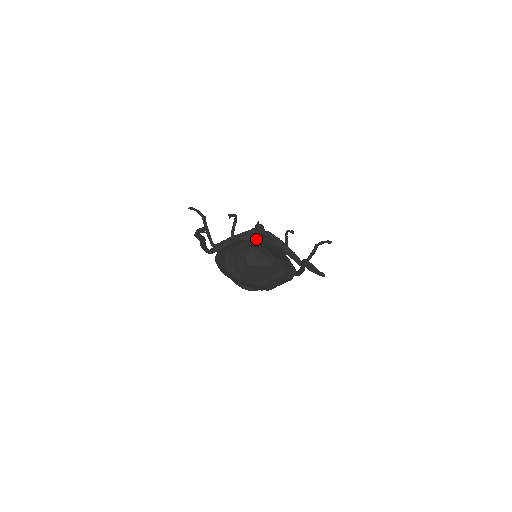
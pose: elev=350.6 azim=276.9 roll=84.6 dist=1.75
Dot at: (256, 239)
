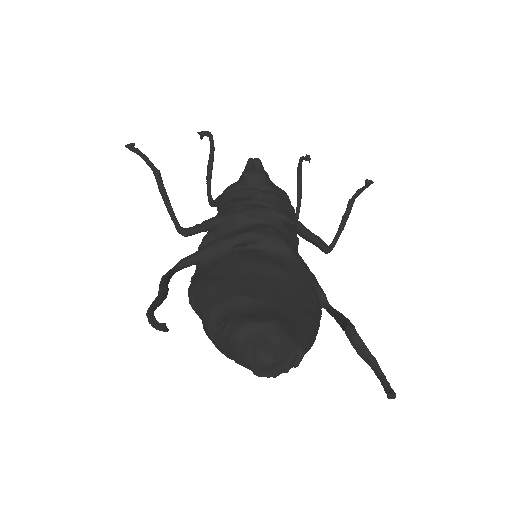
Dot at: (257, 244)
